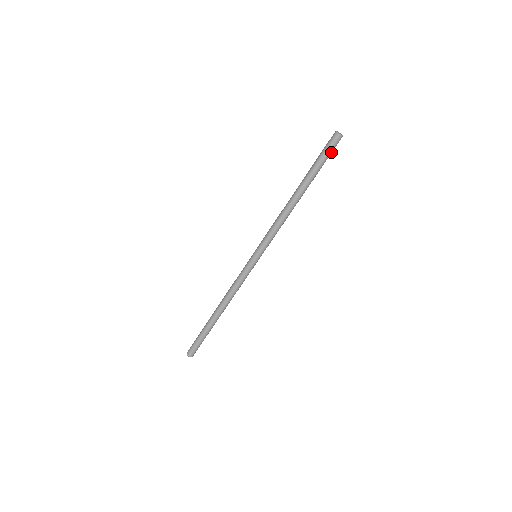
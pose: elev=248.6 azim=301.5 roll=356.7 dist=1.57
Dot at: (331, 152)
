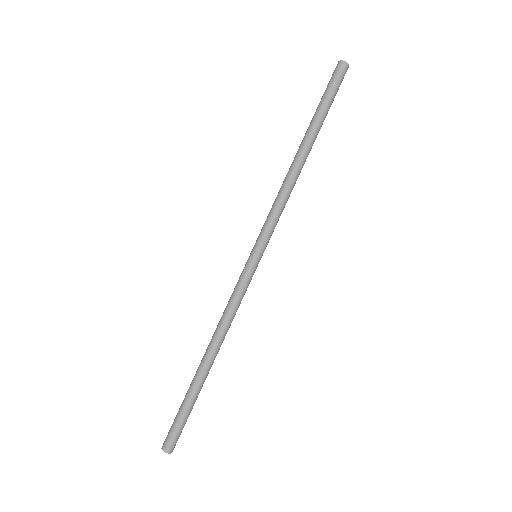
Dot at: (337, 87)
